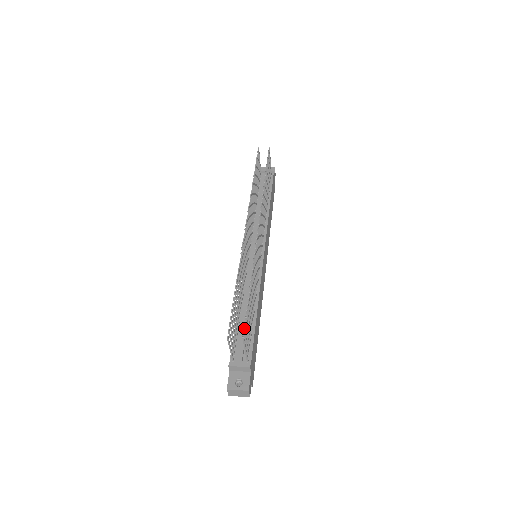
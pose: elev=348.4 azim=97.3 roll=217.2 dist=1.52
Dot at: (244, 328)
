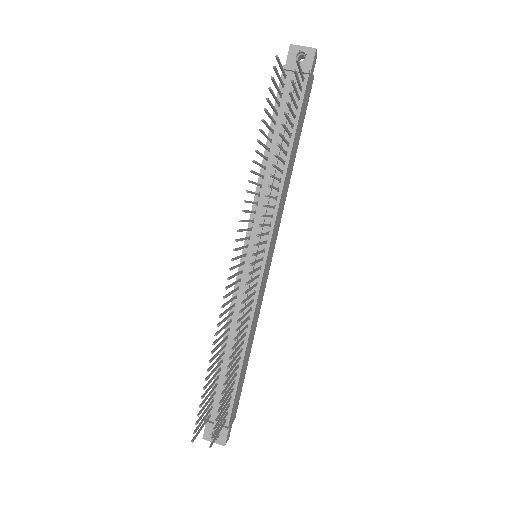
Dot at: occluded
